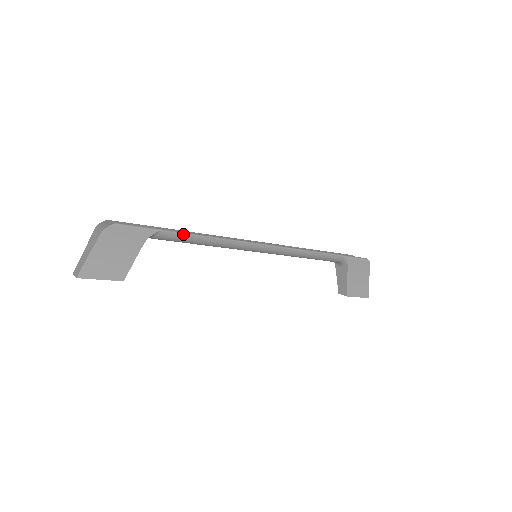
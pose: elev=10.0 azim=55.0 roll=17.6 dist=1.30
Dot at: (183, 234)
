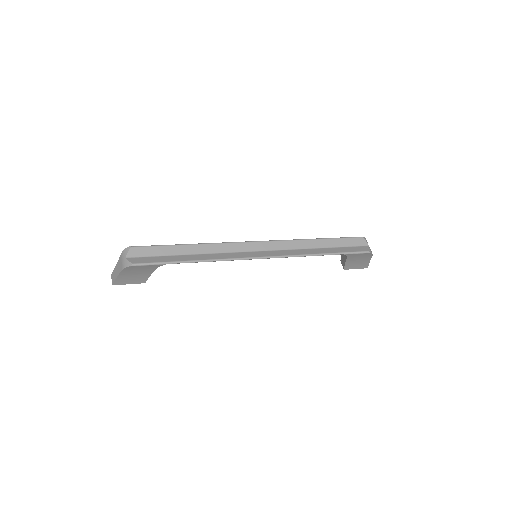
Dot at: occluded
